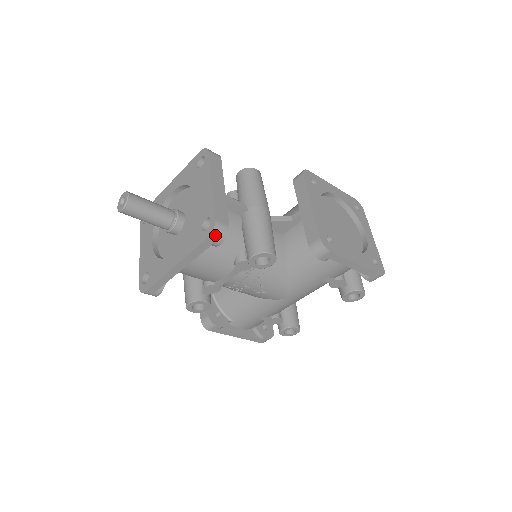
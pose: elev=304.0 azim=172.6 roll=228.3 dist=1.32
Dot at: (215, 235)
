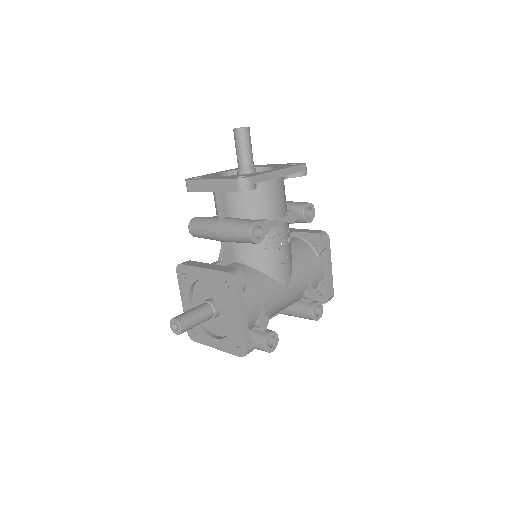
Dot at: occluded
